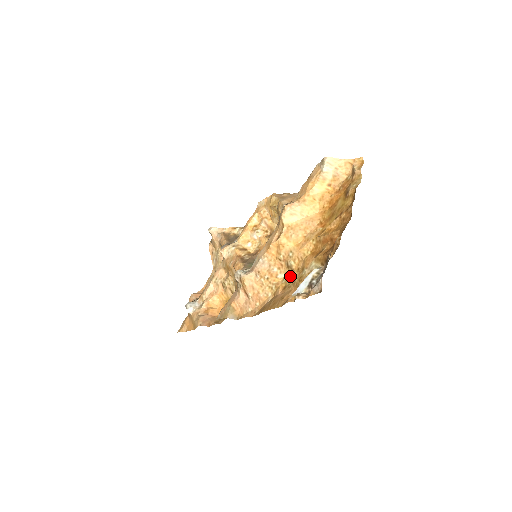
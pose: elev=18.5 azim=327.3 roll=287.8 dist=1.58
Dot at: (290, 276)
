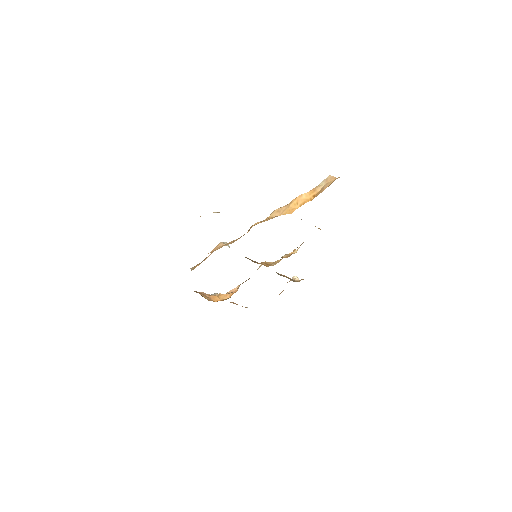
Dot at: occluded
